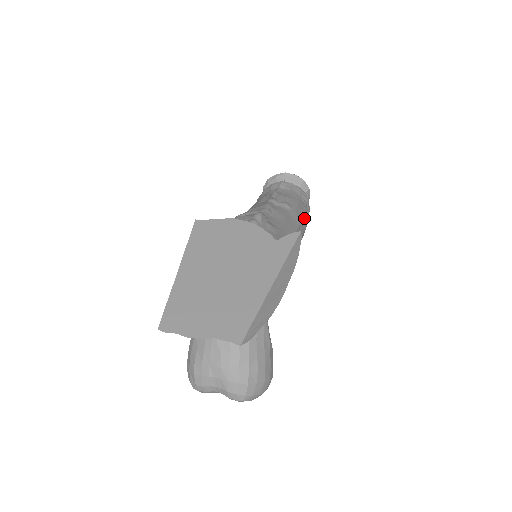
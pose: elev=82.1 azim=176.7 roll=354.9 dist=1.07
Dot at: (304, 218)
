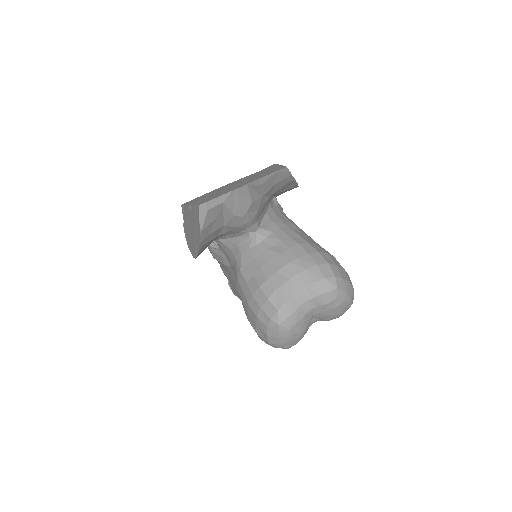
Dot at: occluded
